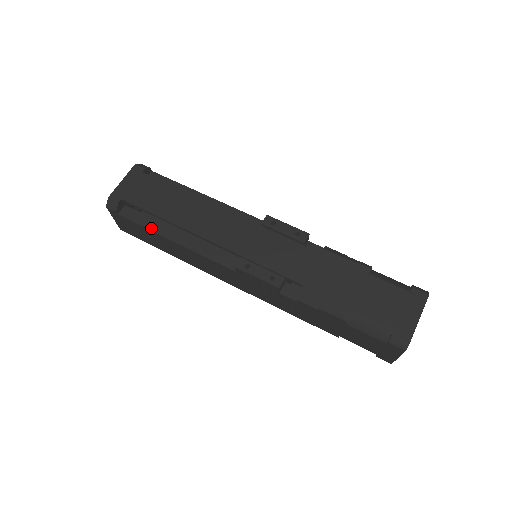
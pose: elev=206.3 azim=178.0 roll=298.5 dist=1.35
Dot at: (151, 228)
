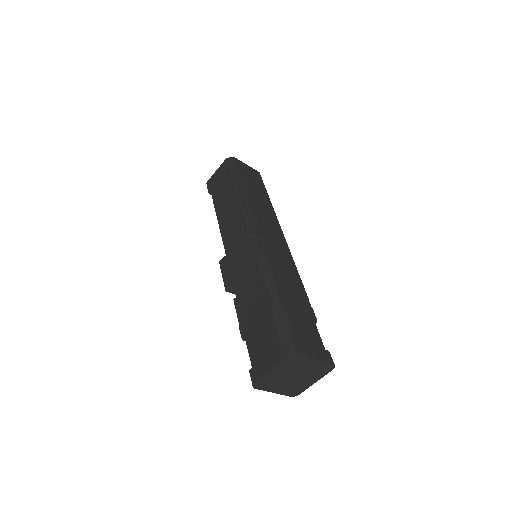
Dot at: occluded
